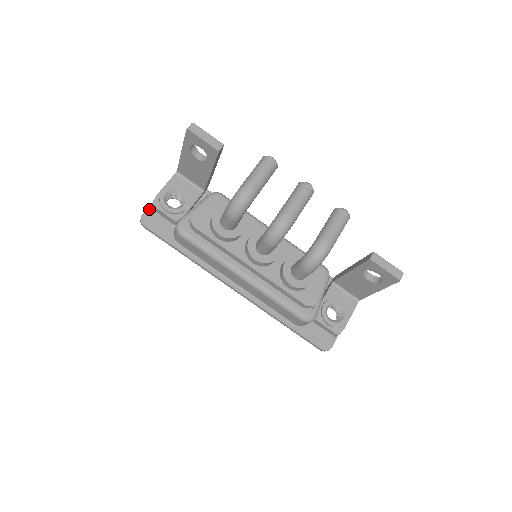
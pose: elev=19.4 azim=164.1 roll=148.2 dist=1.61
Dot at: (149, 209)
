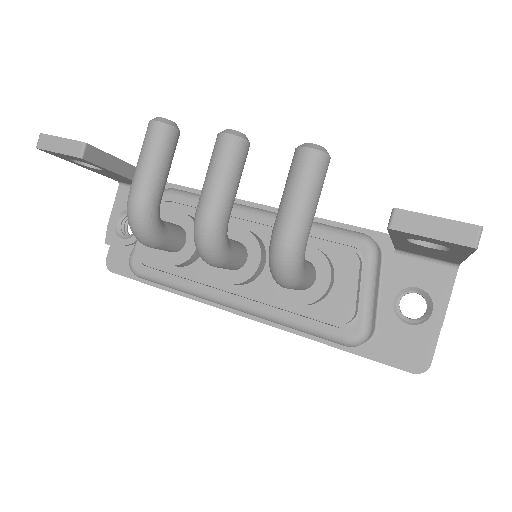
Dot at: (111, 247)
